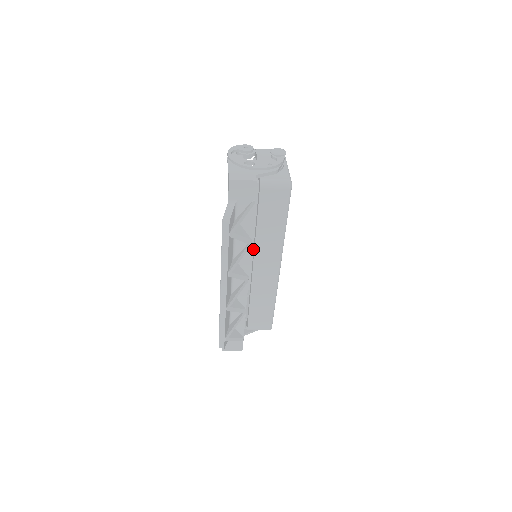
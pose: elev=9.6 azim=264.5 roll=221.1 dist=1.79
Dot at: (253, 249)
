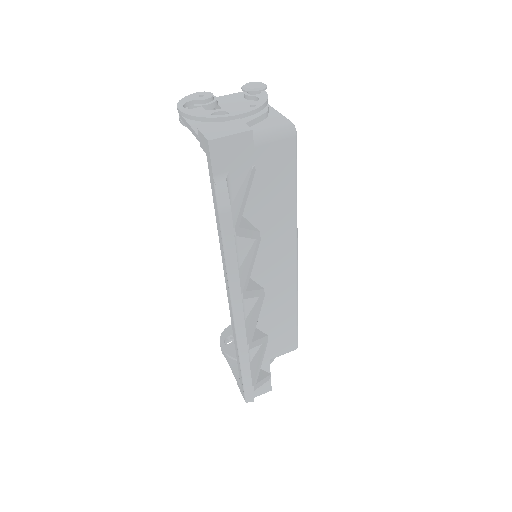
Dot at: occluded
